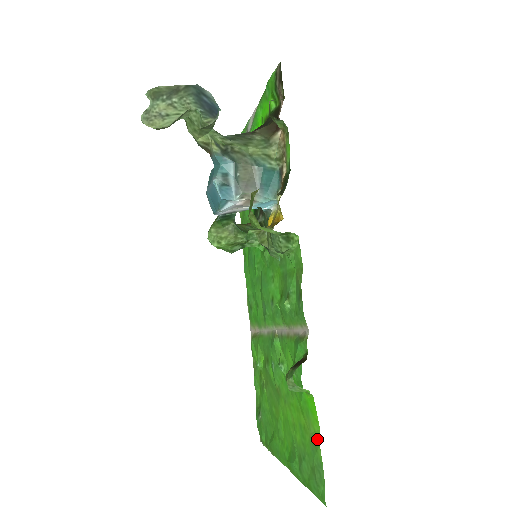
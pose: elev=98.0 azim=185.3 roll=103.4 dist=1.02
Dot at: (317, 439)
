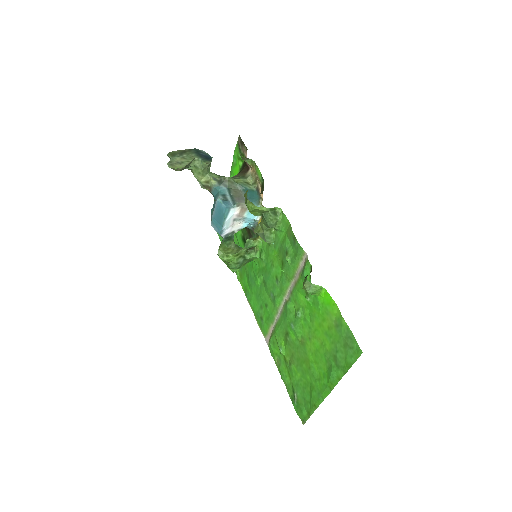
Dot at: (339, 316)
